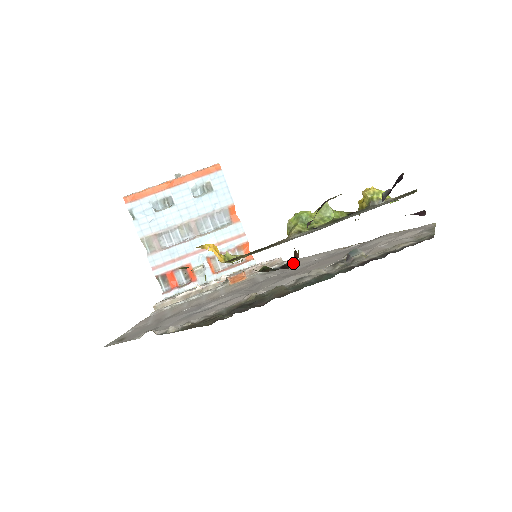
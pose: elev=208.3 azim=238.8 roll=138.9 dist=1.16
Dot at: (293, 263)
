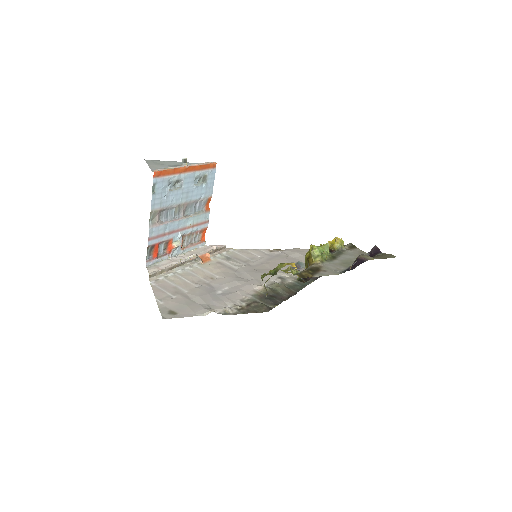
Dot at: (308, 277)
